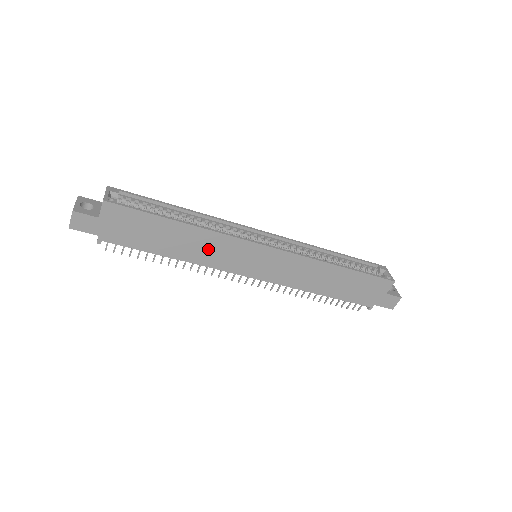
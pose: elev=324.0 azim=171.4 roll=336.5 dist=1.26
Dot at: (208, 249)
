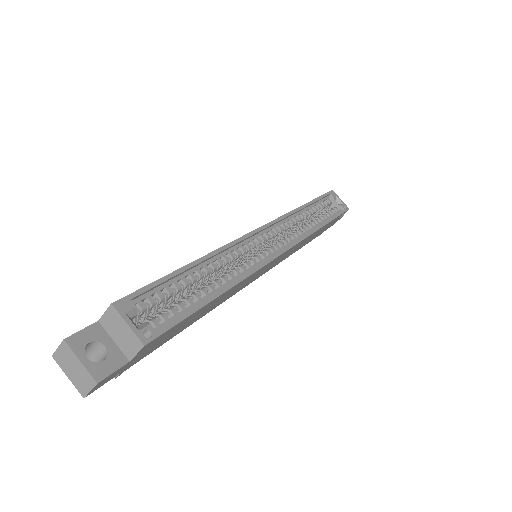
Dot at: (232, 292)
